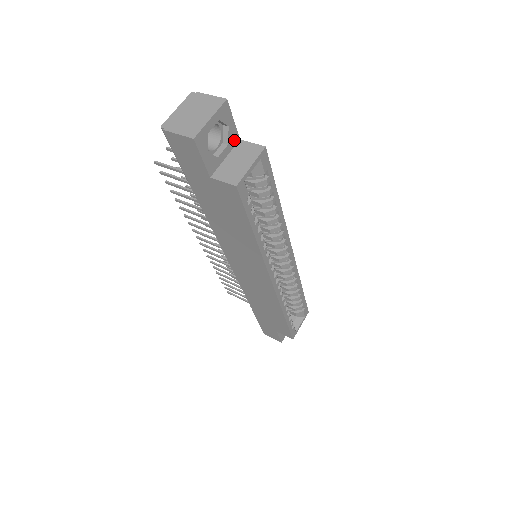
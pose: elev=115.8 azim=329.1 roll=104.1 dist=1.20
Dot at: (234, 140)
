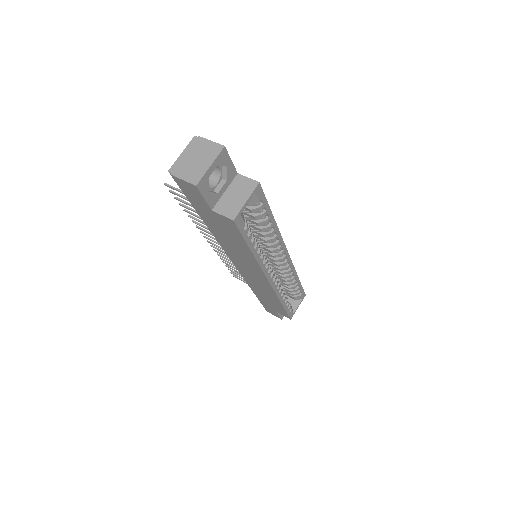
Dot at: (232, 175)
